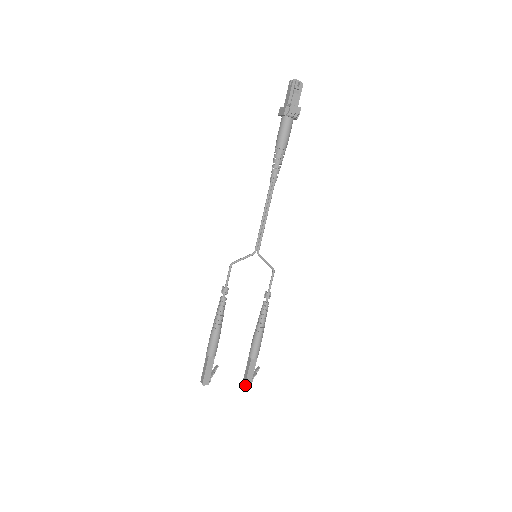
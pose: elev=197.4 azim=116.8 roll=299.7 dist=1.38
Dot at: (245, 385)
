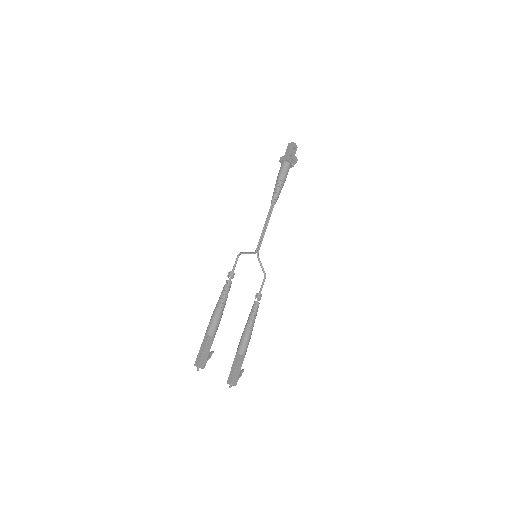
Dot at: (229, 386)
